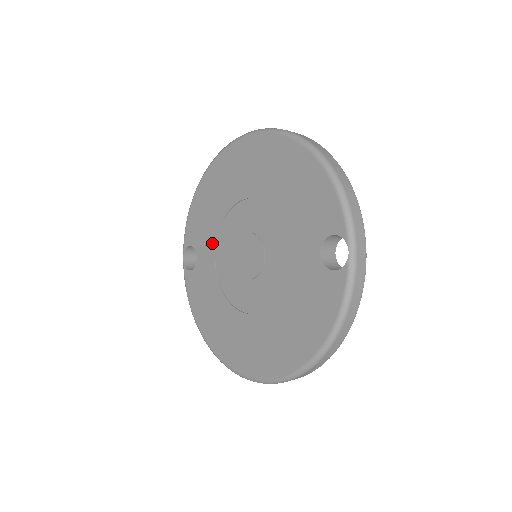
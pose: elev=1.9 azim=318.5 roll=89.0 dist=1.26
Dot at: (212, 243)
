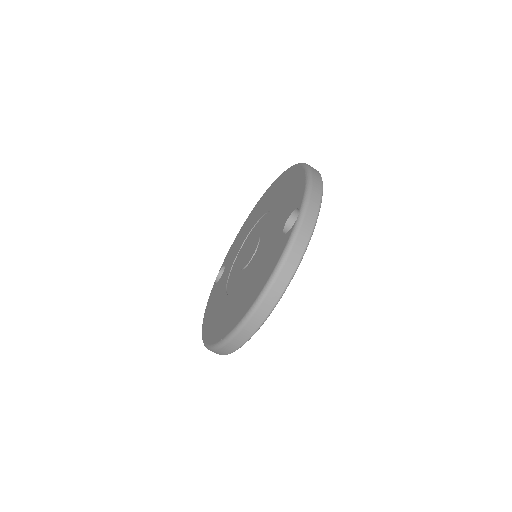
Dot at: (235, 256)
